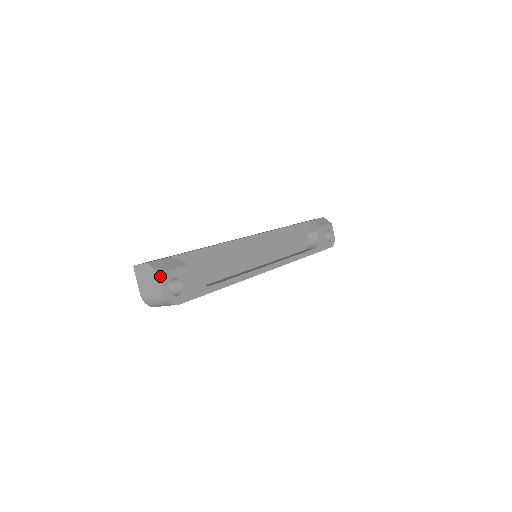
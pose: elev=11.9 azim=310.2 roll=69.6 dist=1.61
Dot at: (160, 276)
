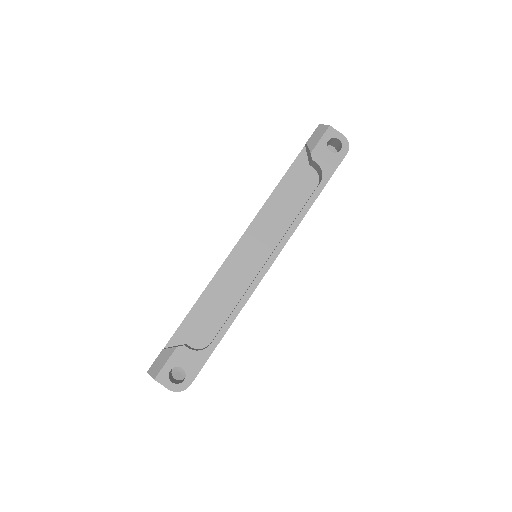
Dot at: (157, 380)
